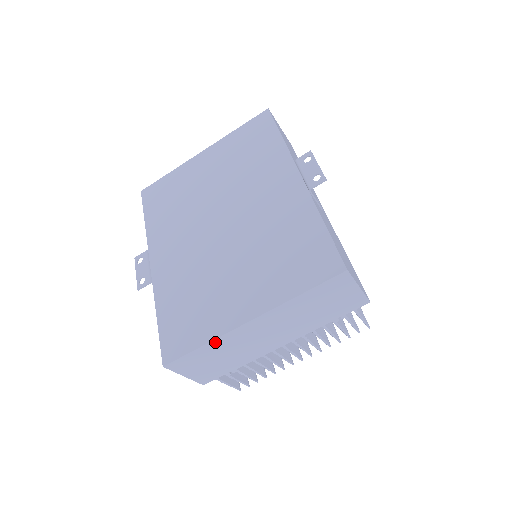
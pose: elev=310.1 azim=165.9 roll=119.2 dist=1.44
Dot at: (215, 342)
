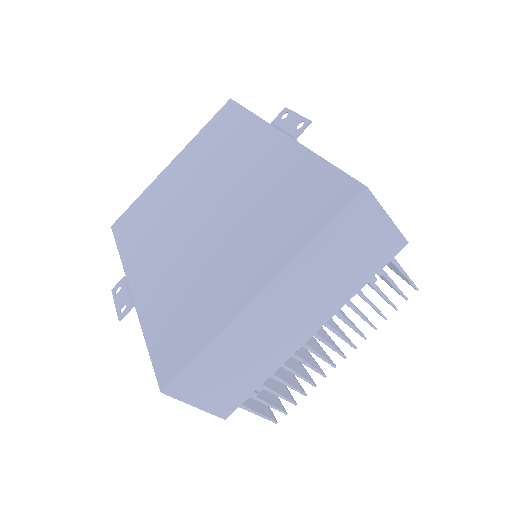
Dot at: (222, 338)
